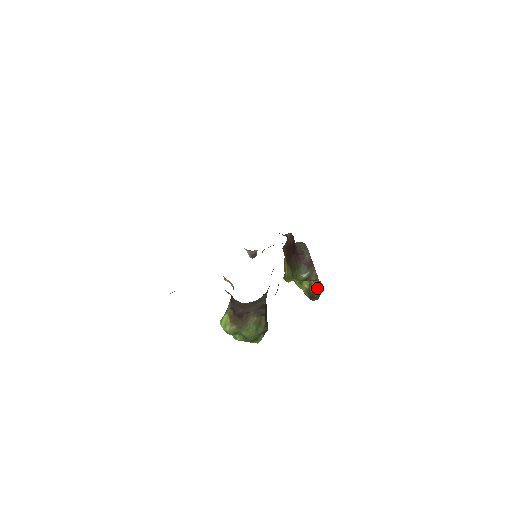
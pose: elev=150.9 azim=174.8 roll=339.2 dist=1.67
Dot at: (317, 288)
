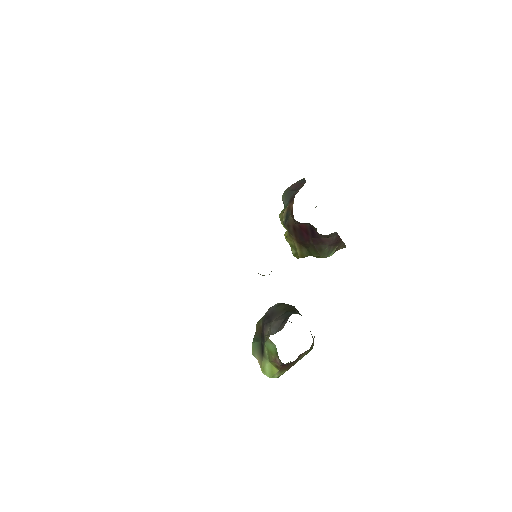
Dot at: occluded
